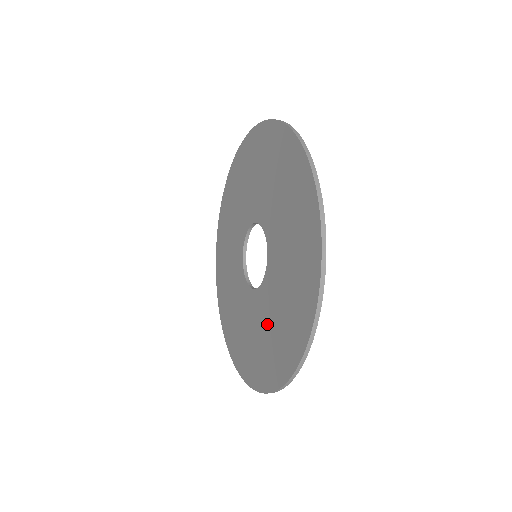
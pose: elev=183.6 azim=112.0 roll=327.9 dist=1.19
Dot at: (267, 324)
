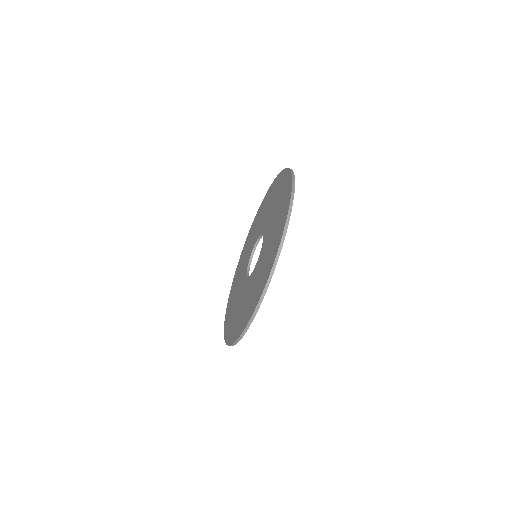
Dot at: (257, 276)
